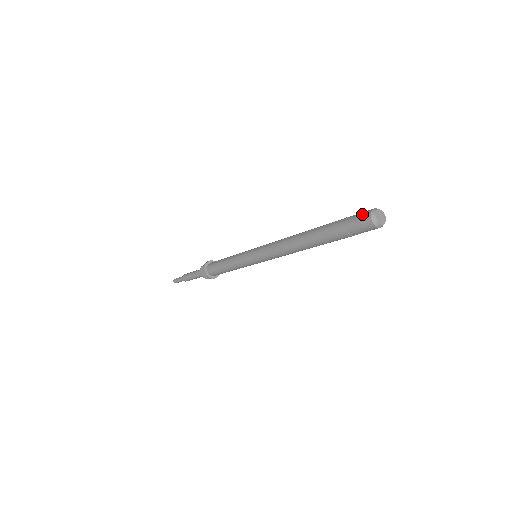
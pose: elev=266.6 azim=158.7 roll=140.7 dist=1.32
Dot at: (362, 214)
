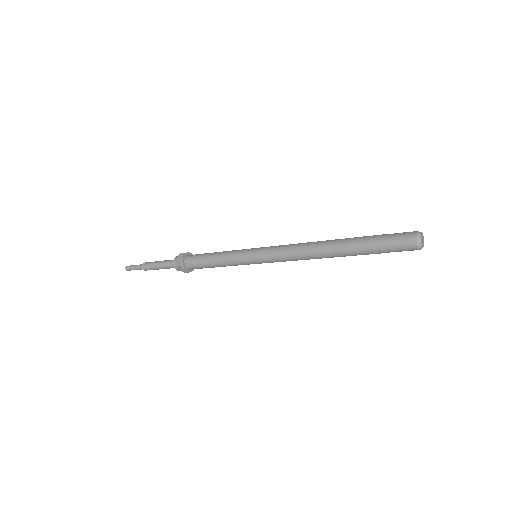
Dot at: (405, 241)
